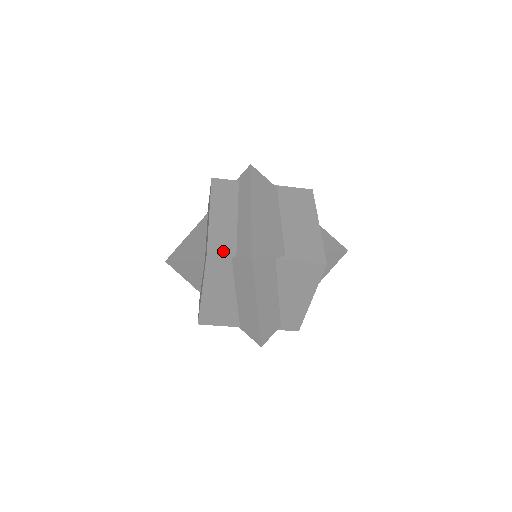
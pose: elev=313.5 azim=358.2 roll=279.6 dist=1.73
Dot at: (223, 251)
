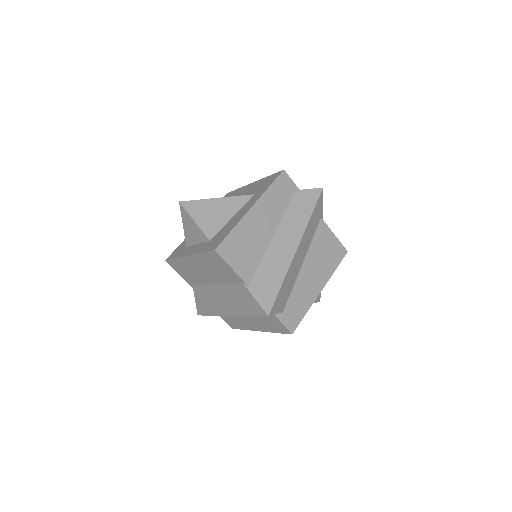
Dot at: (290, 182)
